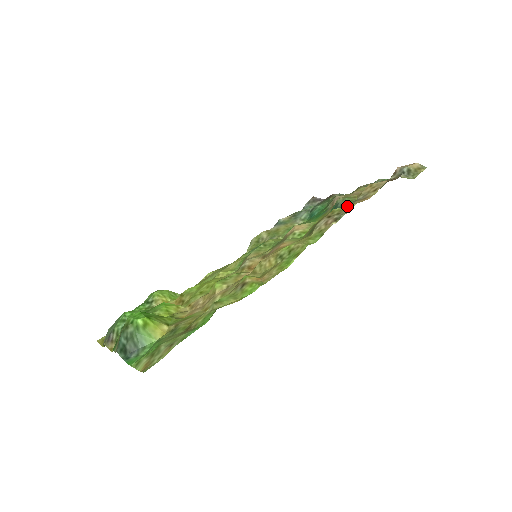
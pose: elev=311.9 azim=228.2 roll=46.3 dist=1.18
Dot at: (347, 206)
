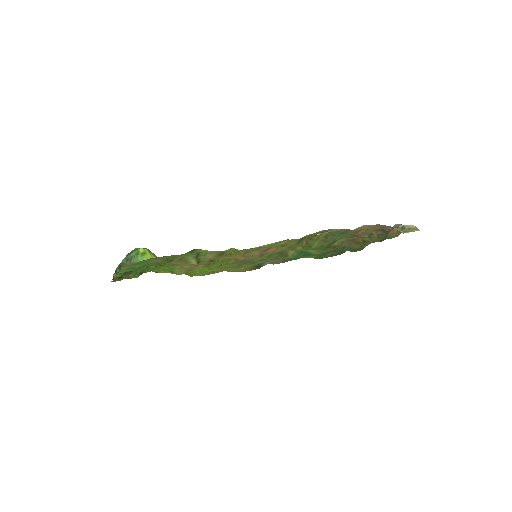
Dot at: (335, 229)
